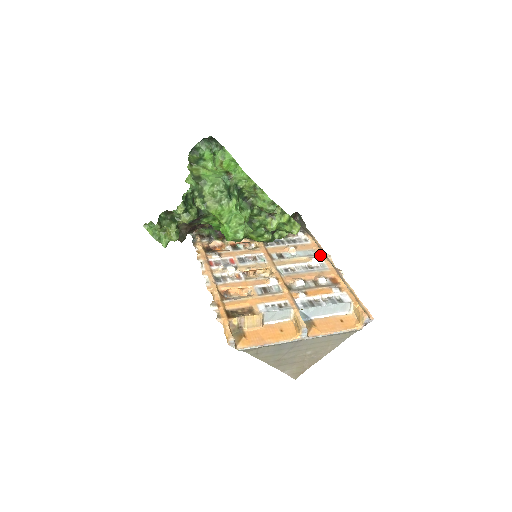
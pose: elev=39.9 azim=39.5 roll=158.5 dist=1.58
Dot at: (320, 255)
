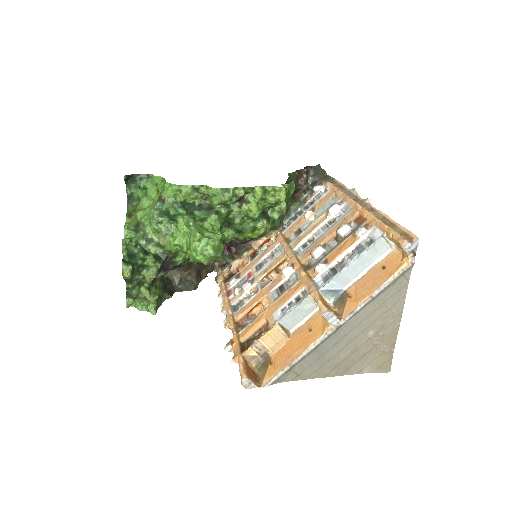
Dot at: (340, 198)
